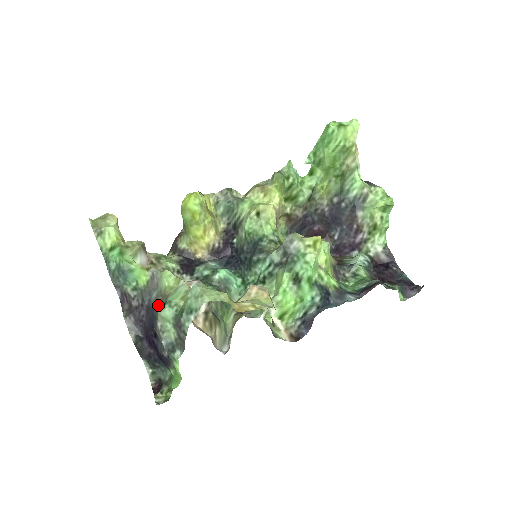
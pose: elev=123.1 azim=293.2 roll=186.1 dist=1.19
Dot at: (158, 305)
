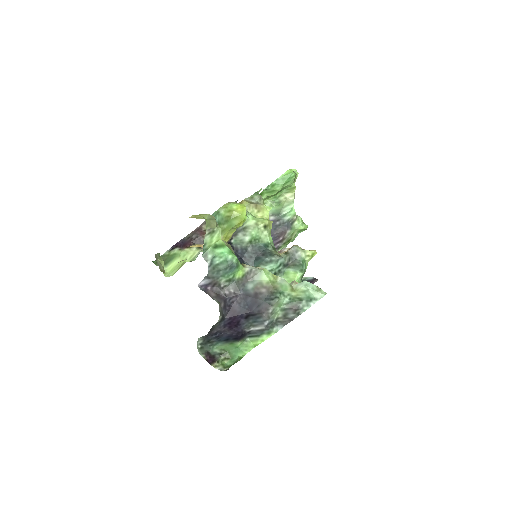
Dot at: (263, 294)
